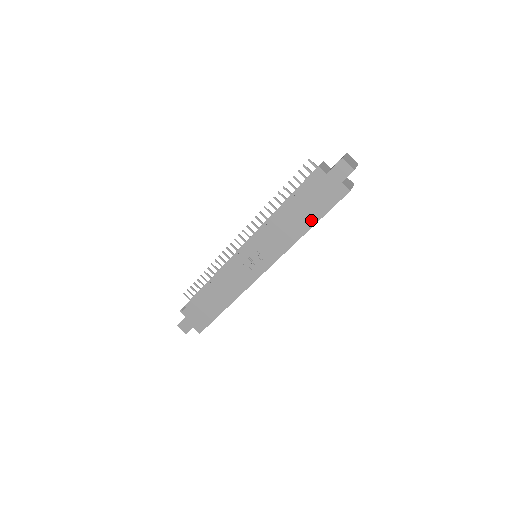
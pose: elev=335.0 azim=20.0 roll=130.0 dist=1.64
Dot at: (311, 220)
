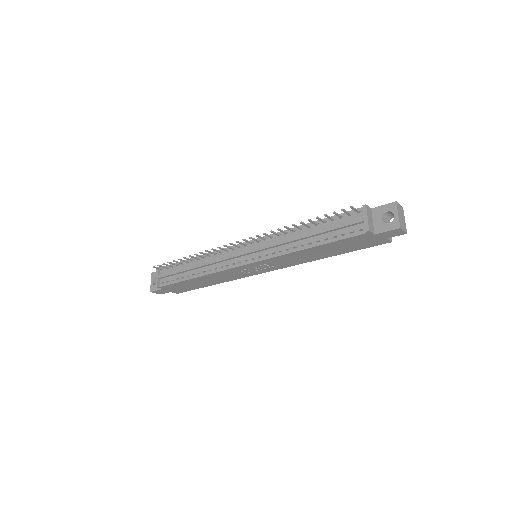
Dot at: (338, 253)
